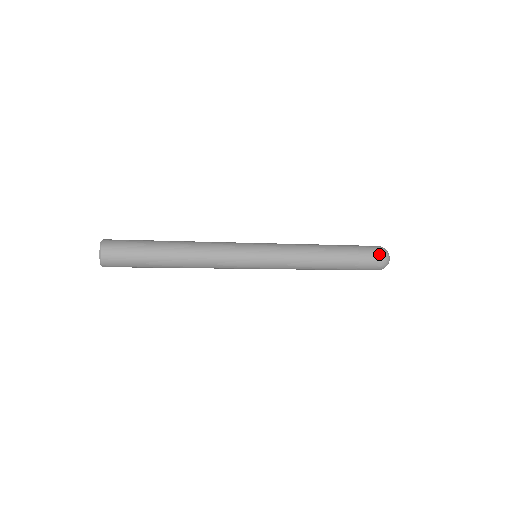
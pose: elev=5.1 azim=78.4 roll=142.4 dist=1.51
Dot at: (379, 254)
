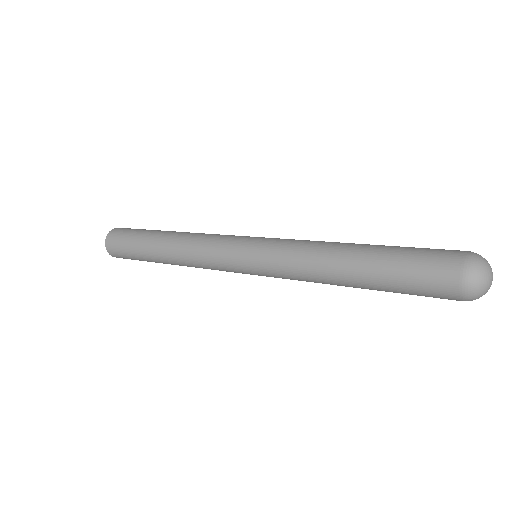
Dot at: (451, 271)
